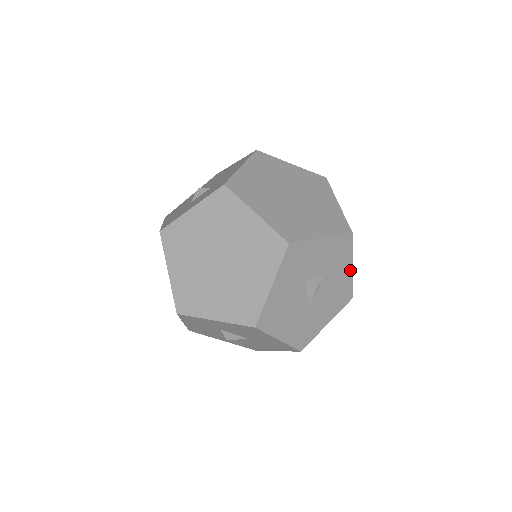
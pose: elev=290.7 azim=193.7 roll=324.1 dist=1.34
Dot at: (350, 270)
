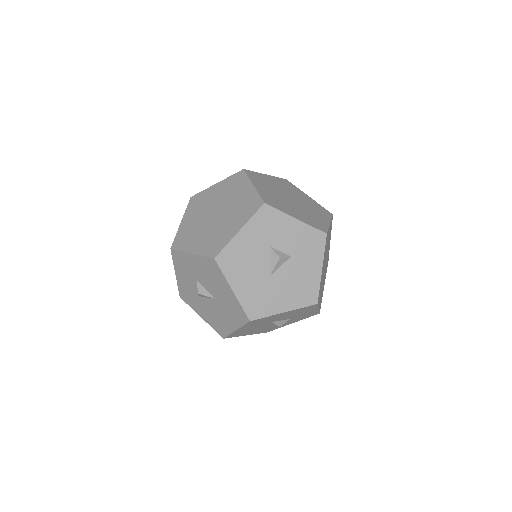
Dot at: (319, 271)
